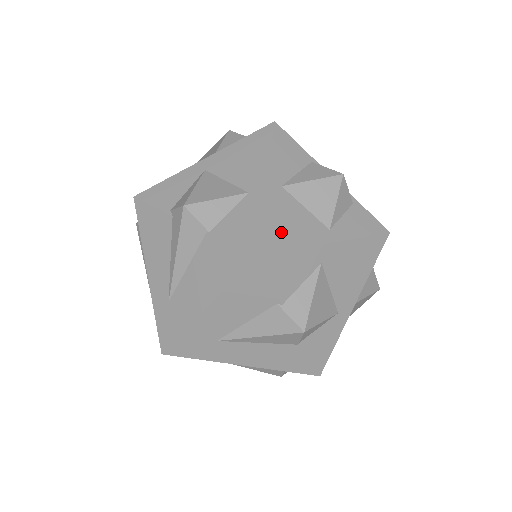
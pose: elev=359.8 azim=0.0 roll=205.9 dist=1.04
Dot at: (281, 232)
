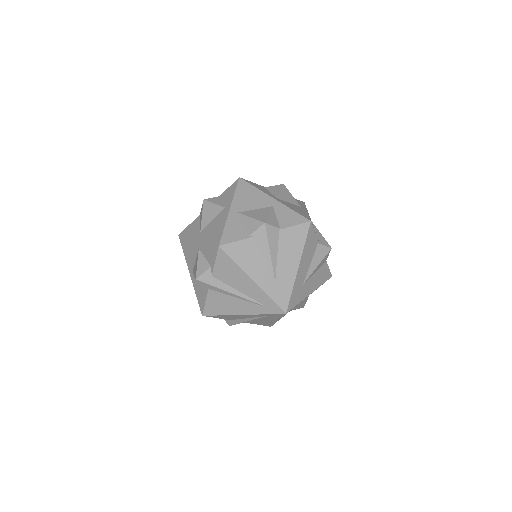
Dot at: (300, 212)
